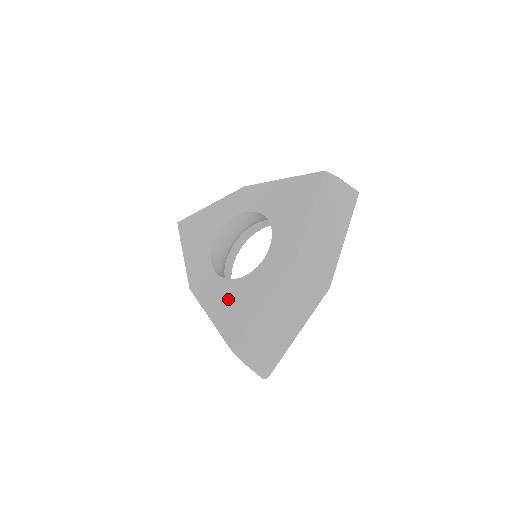
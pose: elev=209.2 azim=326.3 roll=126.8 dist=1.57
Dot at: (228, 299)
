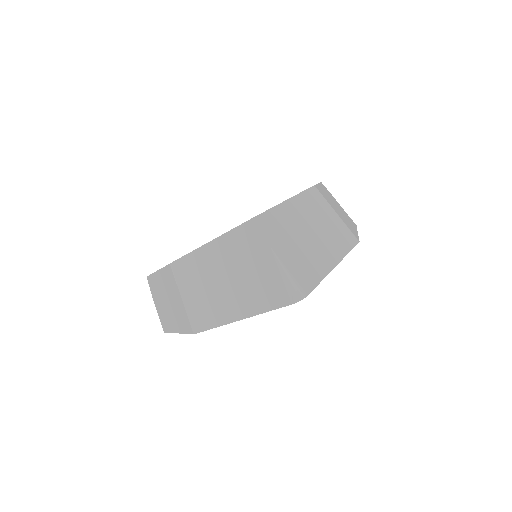
Dot at: occluded
